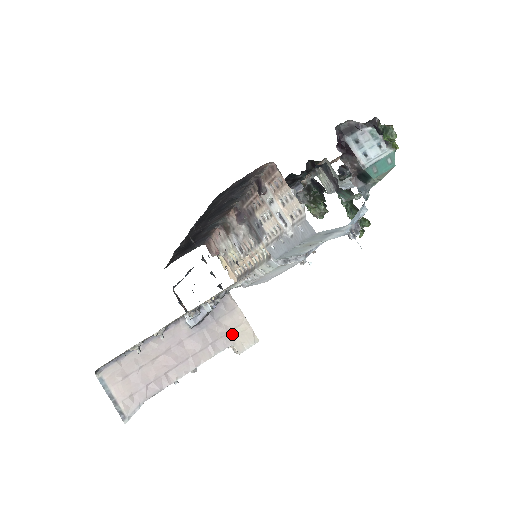
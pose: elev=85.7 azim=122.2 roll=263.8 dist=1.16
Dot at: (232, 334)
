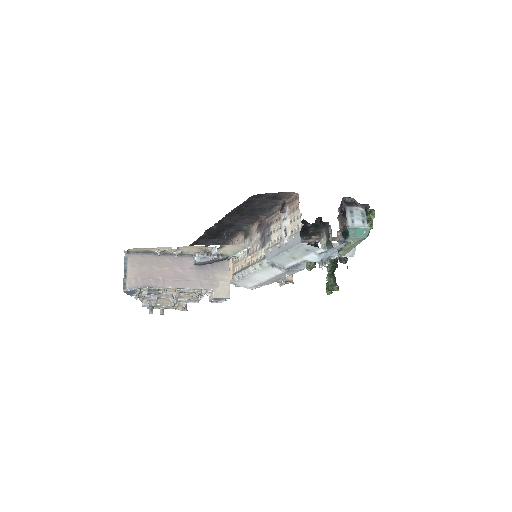
Dot at: (216, 284)
